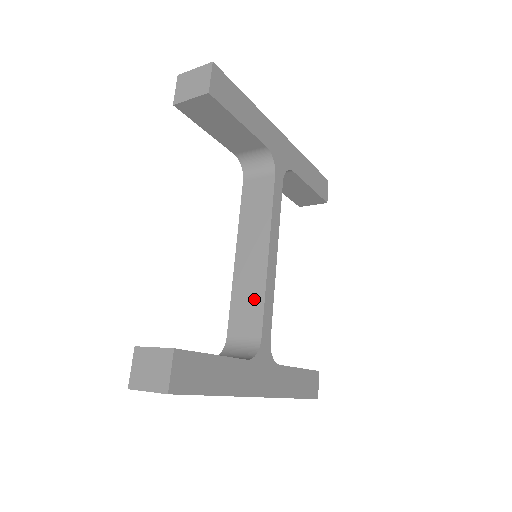
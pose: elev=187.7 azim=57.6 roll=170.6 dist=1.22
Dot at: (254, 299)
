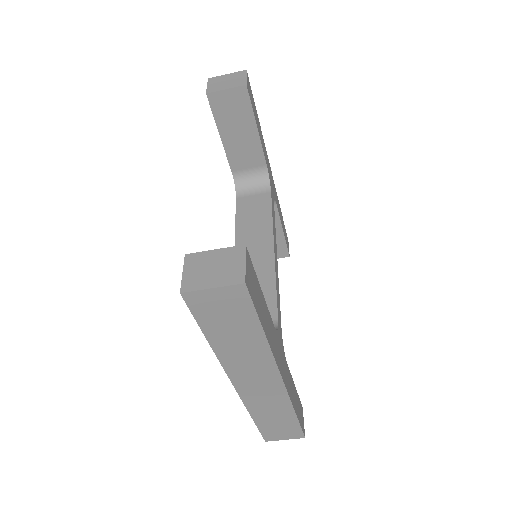
Dot at: (263, 286)
